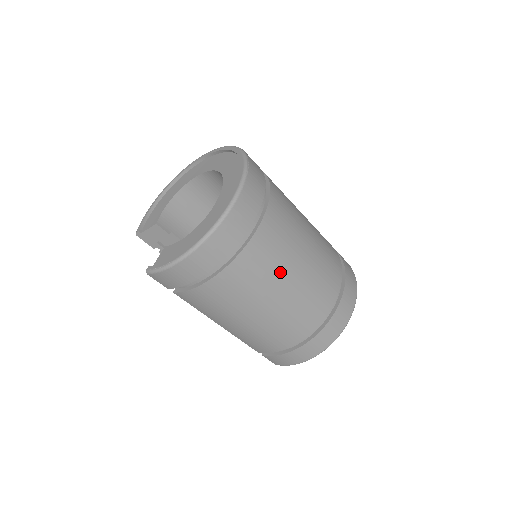
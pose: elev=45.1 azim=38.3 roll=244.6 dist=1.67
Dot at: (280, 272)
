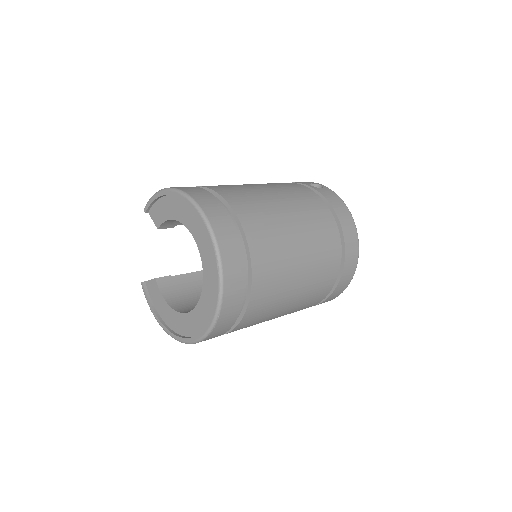
Dot at: occluded
